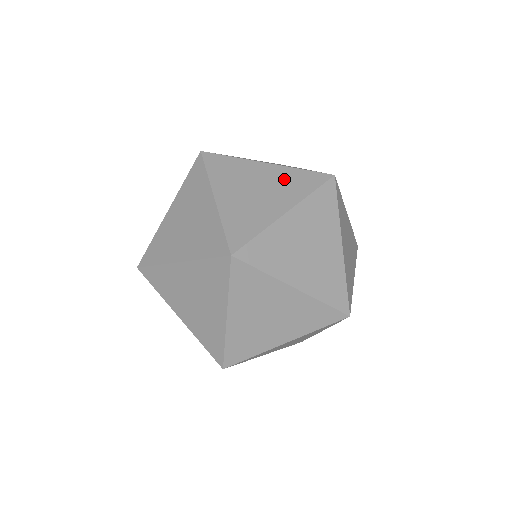
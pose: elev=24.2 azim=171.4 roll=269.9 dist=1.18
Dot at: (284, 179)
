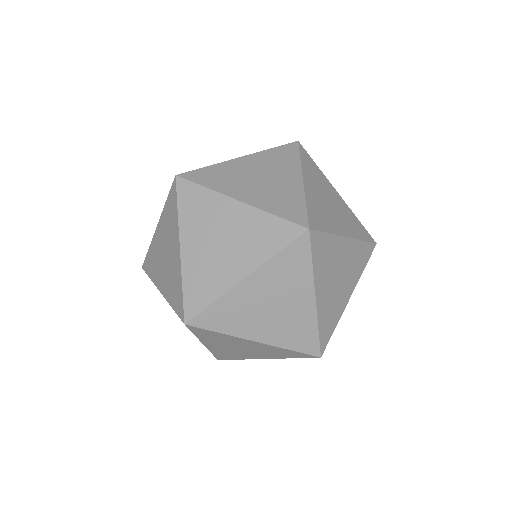
Dot at: occluded
